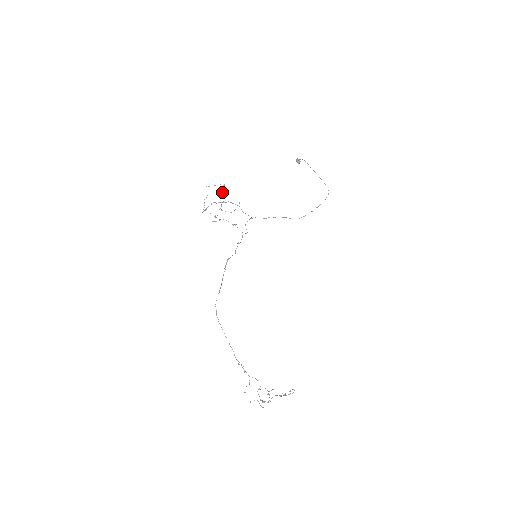
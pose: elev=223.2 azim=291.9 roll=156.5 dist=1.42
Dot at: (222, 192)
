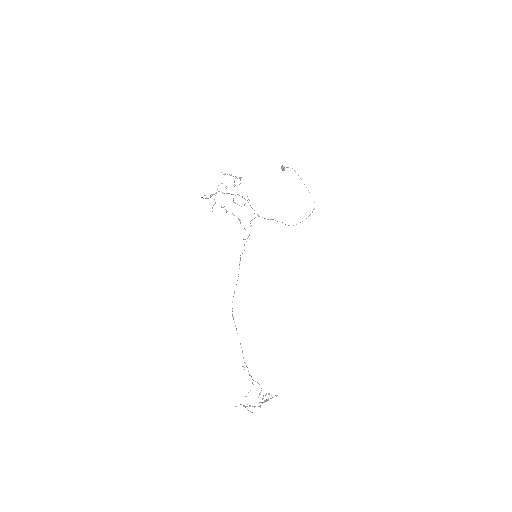
Dot at: occluded
